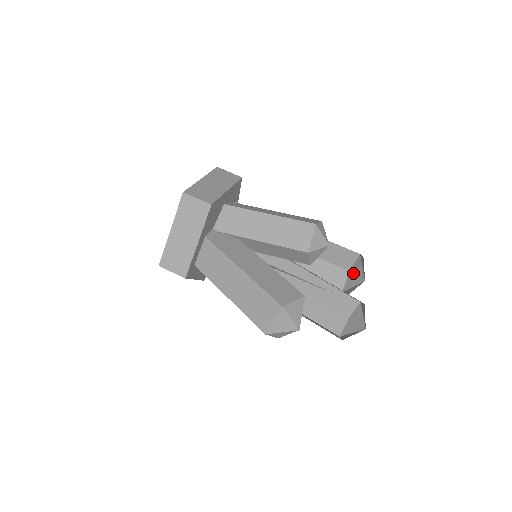
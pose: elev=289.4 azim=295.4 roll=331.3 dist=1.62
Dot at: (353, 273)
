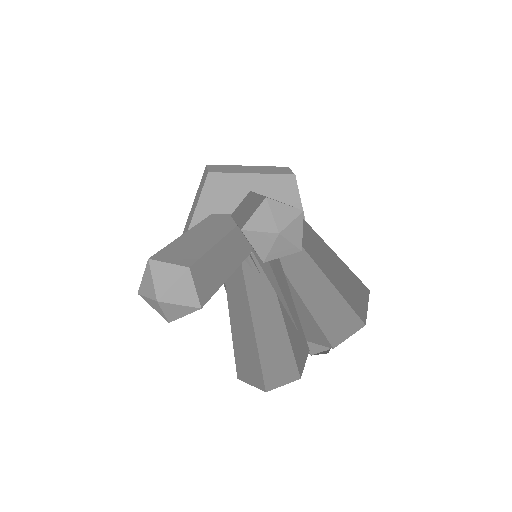
Dot at: occluded
